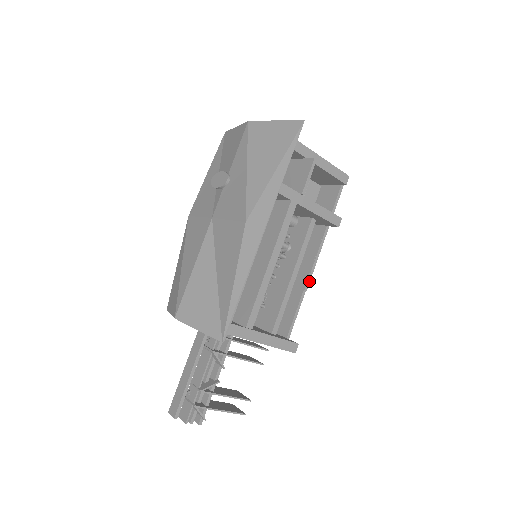
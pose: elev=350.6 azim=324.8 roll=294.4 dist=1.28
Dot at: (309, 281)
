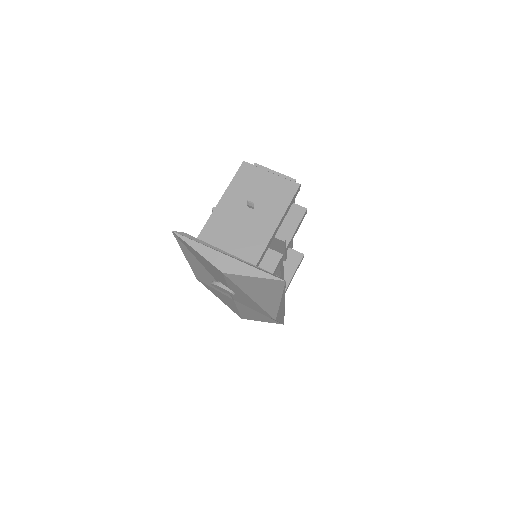
Dot at: occluded
